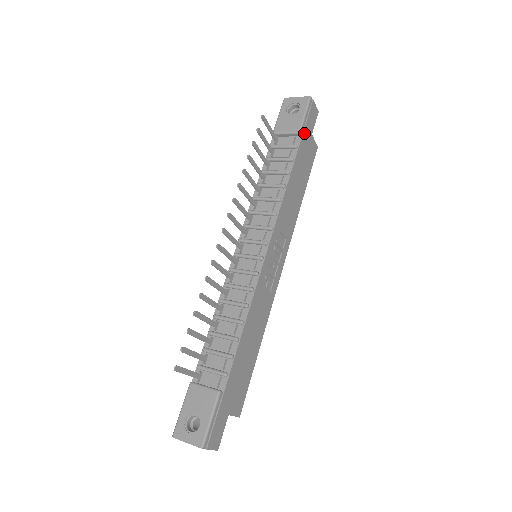
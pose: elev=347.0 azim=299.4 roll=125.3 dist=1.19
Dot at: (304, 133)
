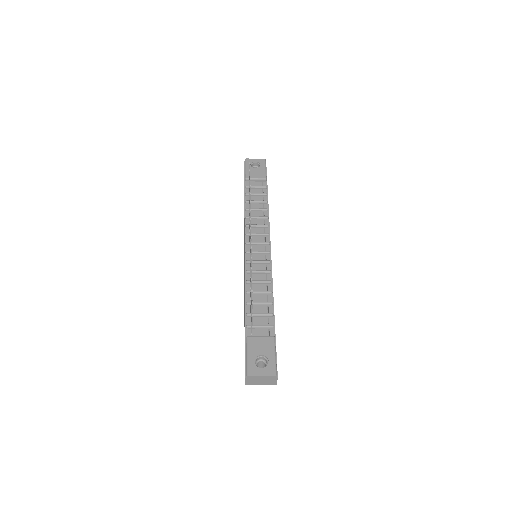
Dot at: occluded
